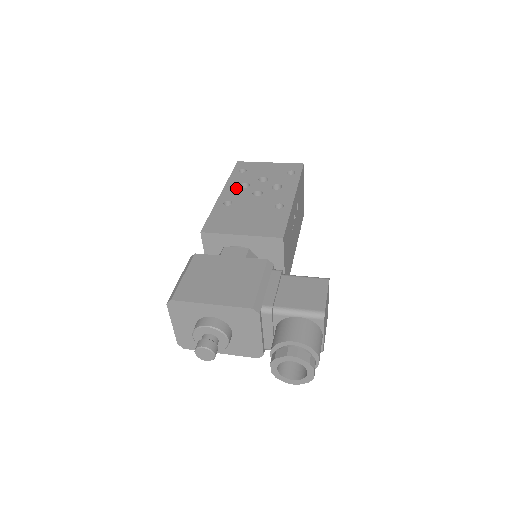
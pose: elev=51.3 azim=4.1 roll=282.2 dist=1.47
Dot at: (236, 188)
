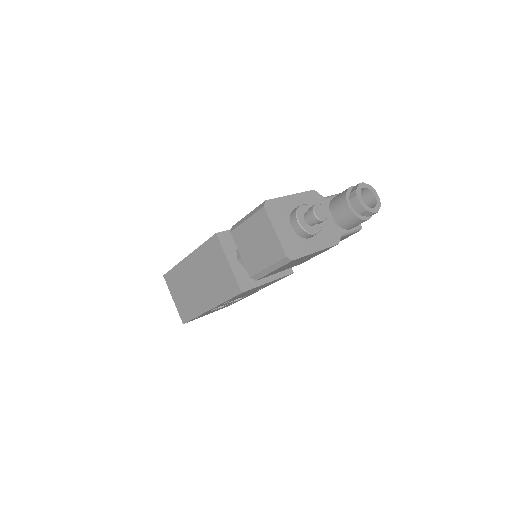
Dot at: occluded
